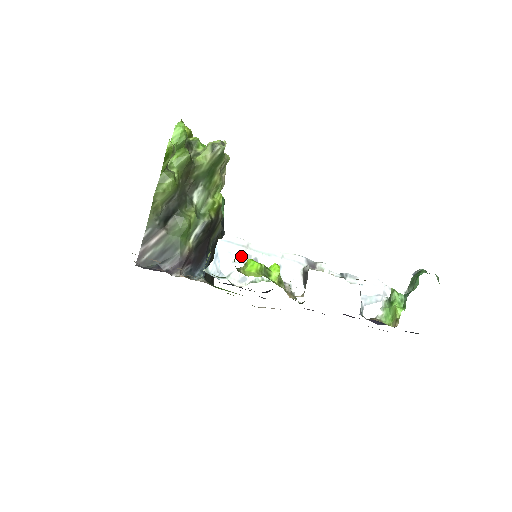
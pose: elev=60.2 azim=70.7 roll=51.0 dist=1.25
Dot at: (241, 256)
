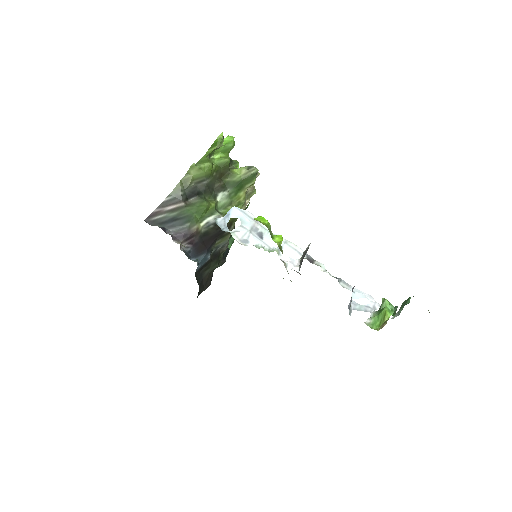
Dot at: (249, 225)
